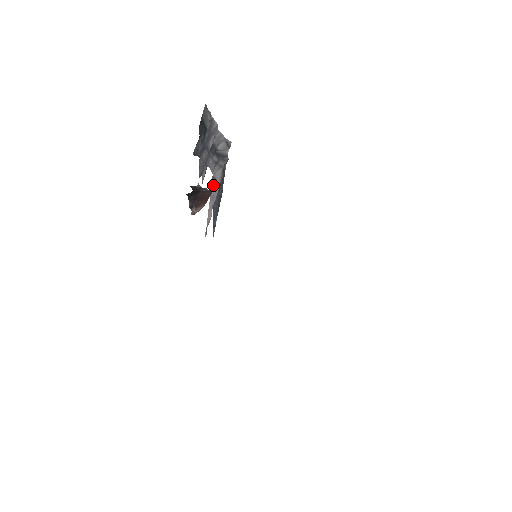
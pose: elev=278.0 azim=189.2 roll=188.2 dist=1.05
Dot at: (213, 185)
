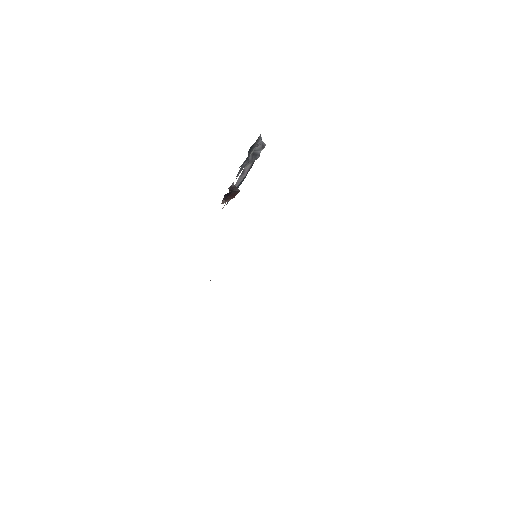
Dot at: (241, 175)
